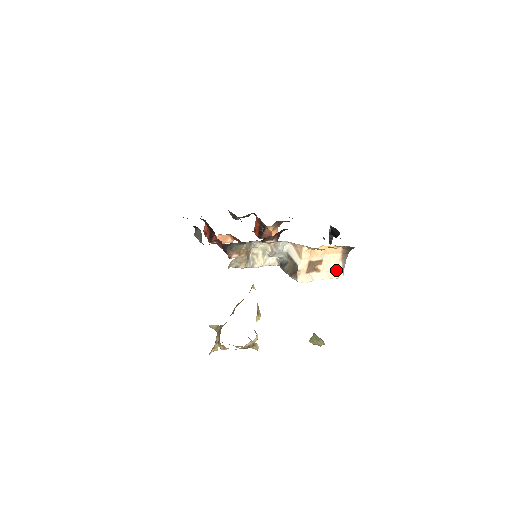
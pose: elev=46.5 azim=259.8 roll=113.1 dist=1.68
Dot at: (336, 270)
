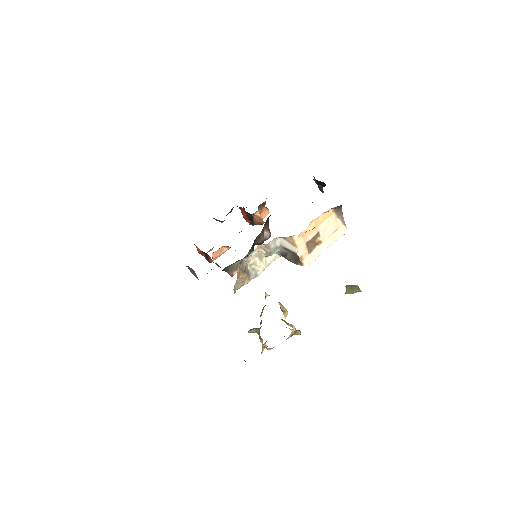
Dot at: (337, 229)
